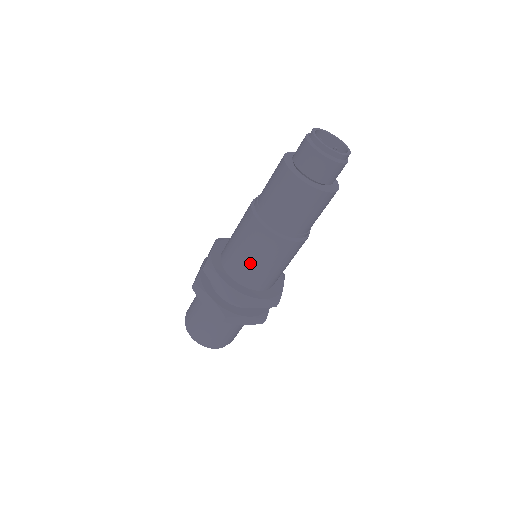
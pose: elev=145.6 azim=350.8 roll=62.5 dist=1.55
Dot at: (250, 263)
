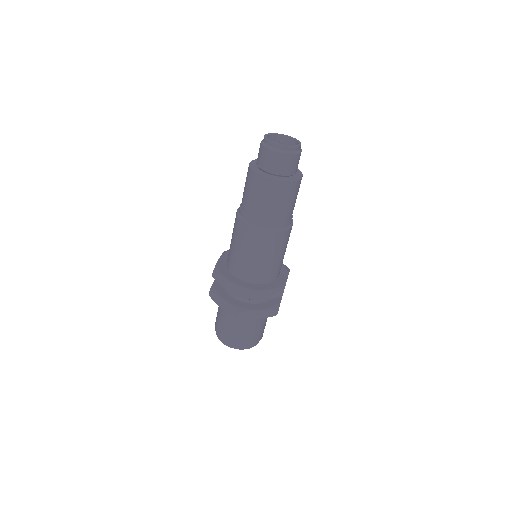
Dot at: (274, 263)
